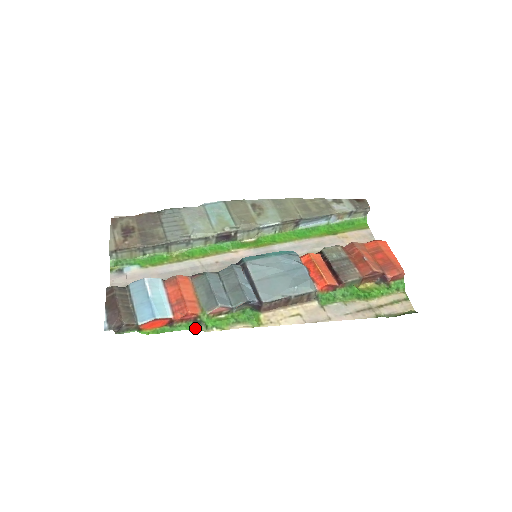
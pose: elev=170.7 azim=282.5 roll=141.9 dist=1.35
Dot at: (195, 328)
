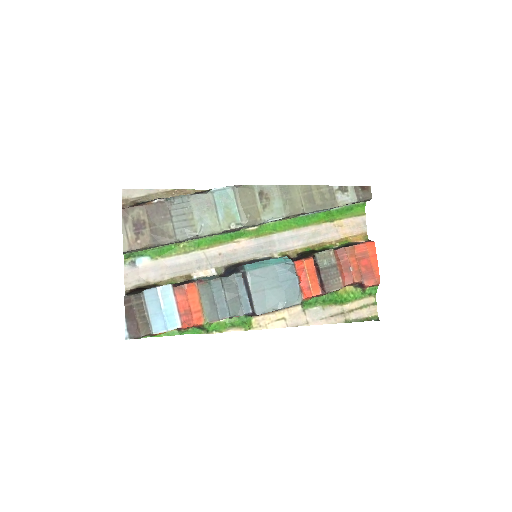
Dot at: (198, 332)
